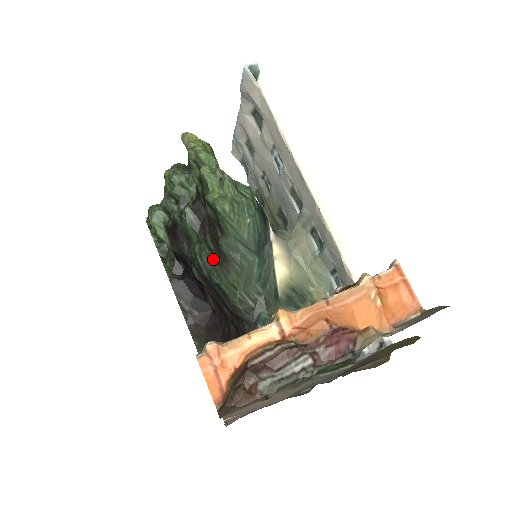
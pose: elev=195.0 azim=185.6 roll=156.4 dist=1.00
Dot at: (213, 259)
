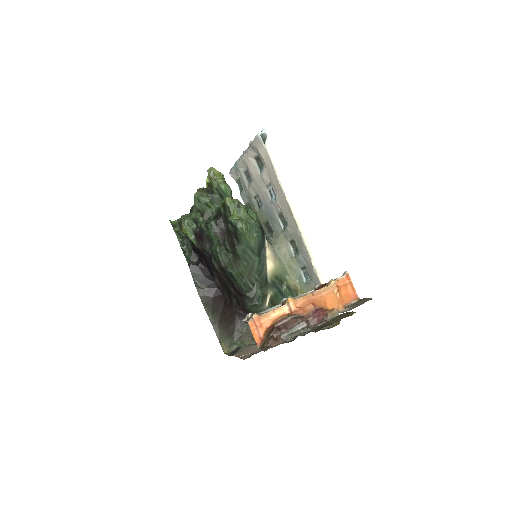
Dot at: (229, 257)
